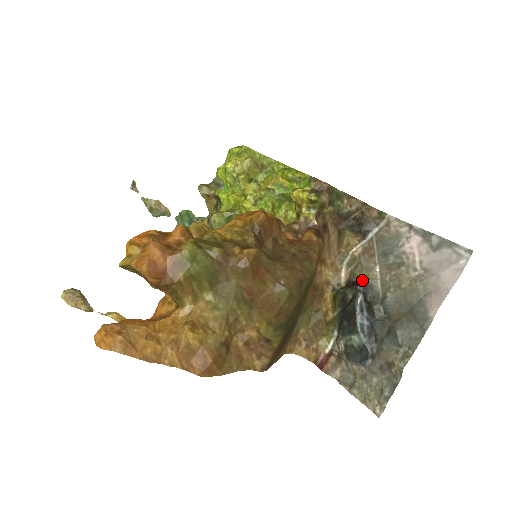
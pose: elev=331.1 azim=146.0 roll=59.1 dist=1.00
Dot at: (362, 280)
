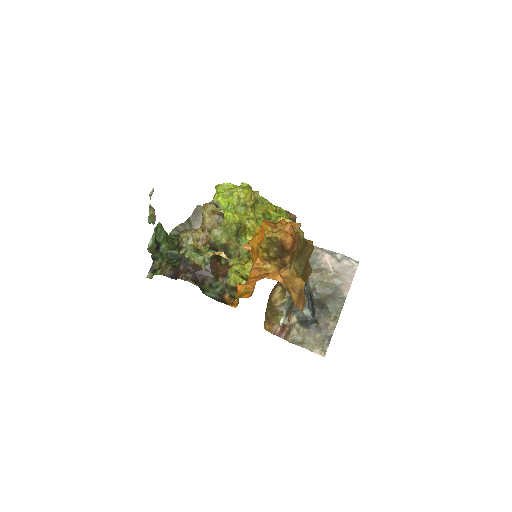
Dot at: occluded
